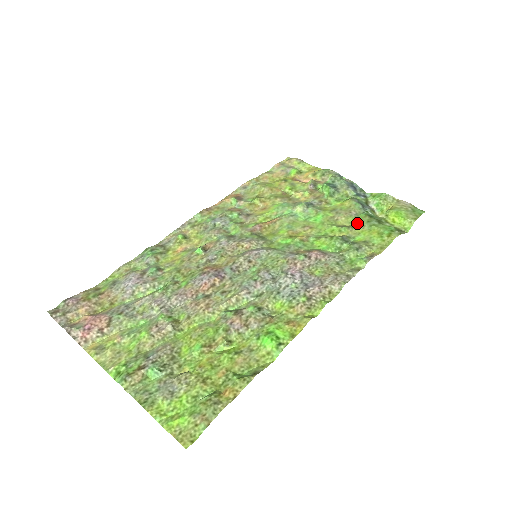
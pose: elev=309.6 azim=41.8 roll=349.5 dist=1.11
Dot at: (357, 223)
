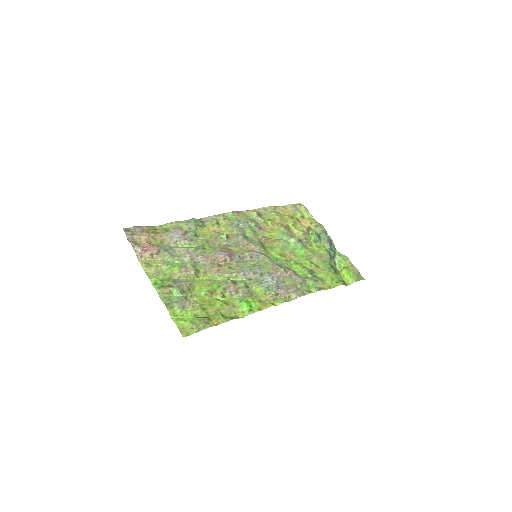
Dot at: (322, 266)
